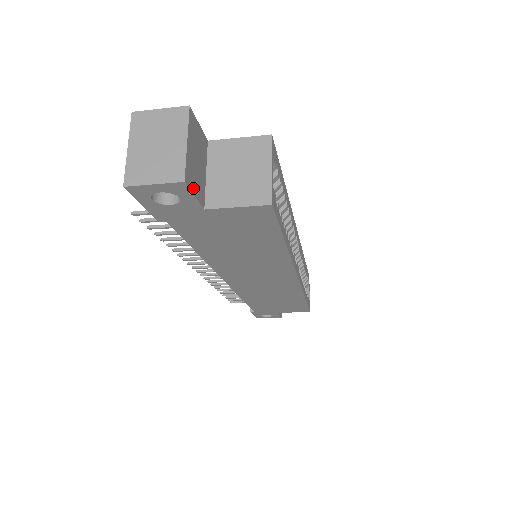
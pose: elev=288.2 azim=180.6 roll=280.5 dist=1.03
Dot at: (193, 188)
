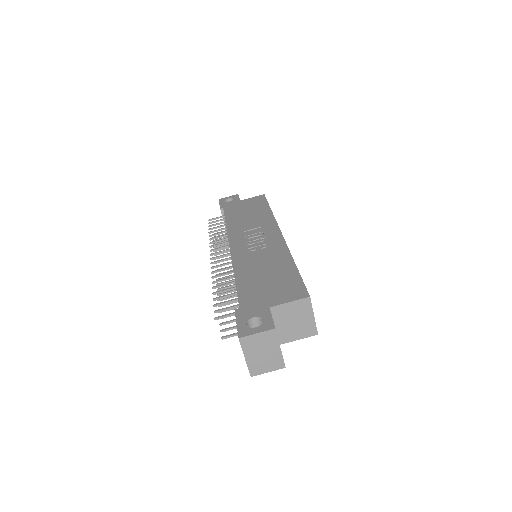
Dot at: occluded
